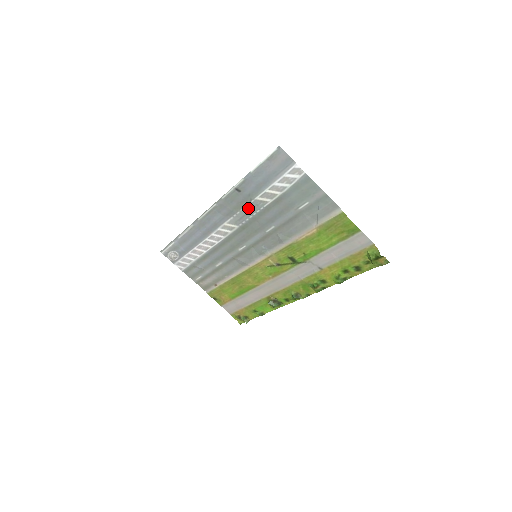
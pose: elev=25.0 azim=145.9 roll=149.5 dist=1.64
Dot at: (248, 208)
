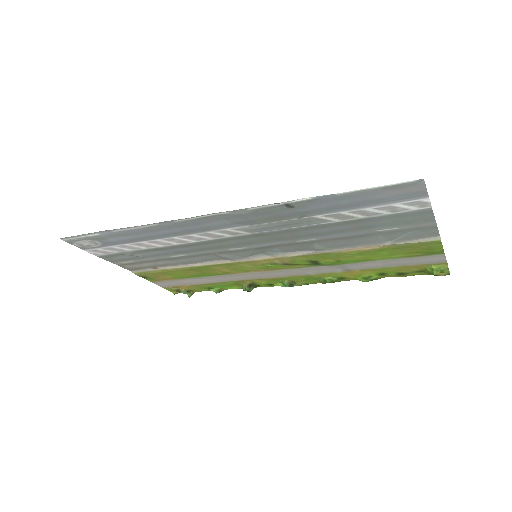
Dot at: (289, 222)
